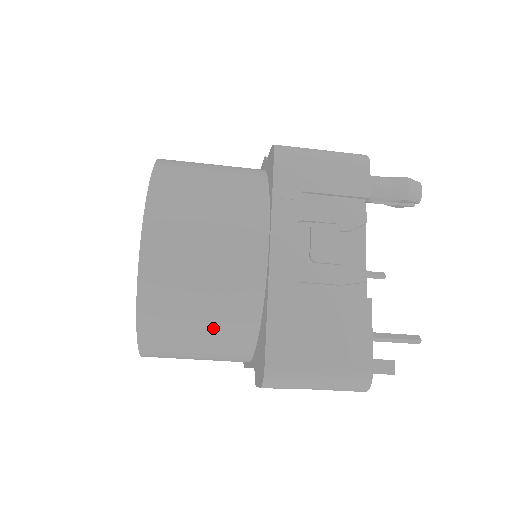
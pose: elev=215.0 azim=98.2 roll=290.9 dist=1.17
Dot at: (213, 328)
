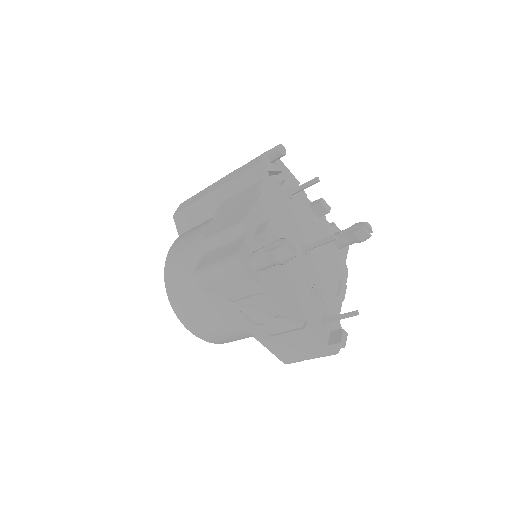
Dot at: occluded
